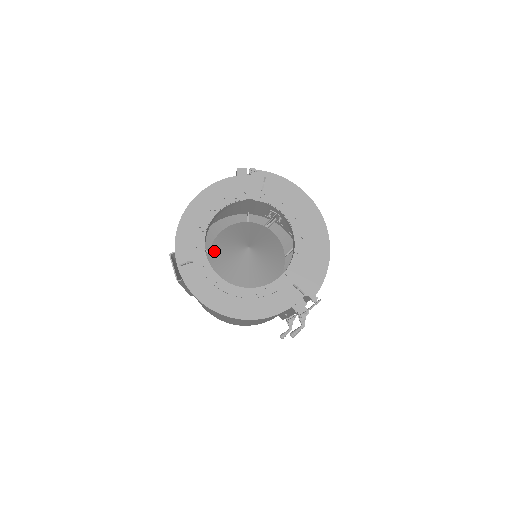
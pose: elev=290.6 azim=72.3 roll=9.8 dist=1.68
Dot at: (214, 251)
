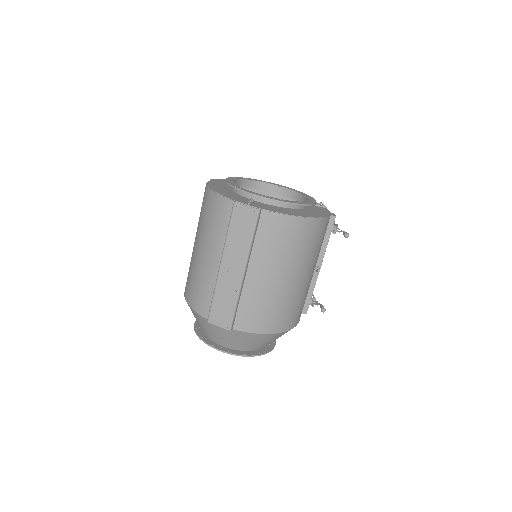
Dot at: occluded
